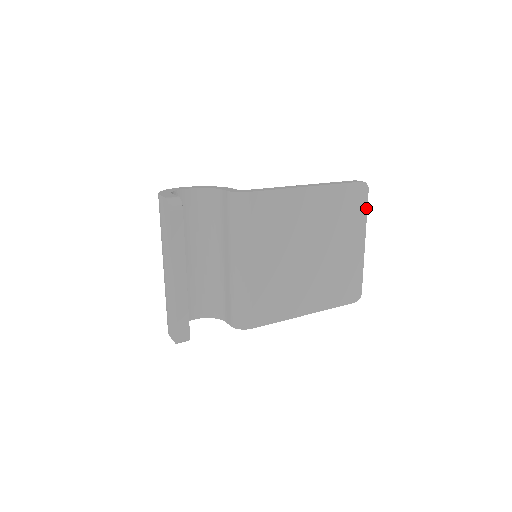
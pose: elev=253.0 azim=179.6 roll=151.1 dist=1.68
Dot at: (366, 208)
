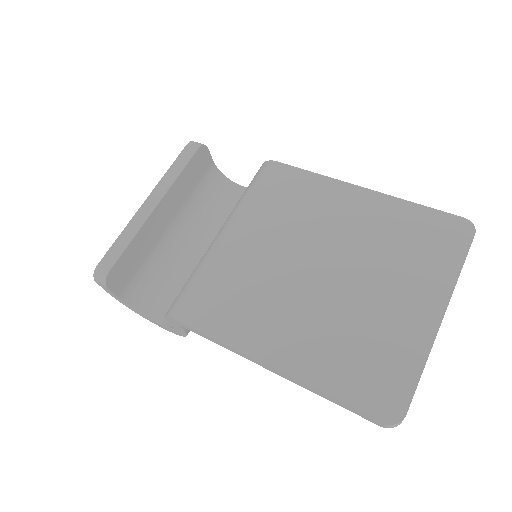
Dot at: (462, 259)
